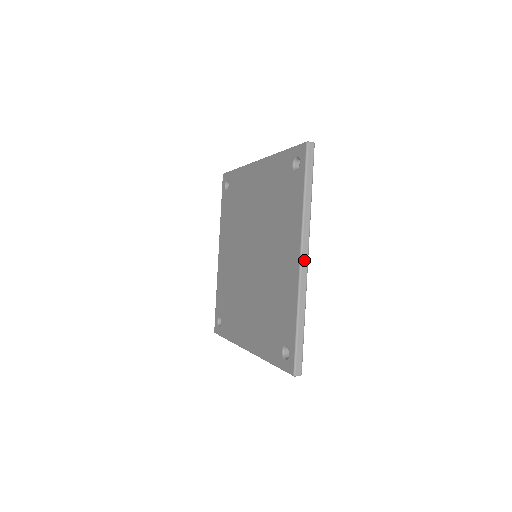
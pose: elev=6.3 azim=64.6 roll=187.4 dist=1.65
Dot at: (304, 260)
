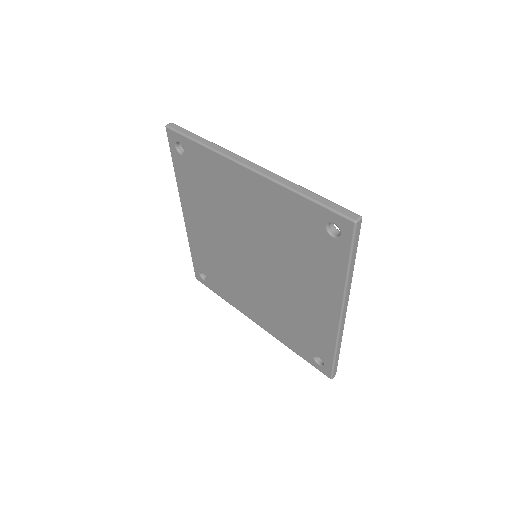
Dot at: (344, 315)
